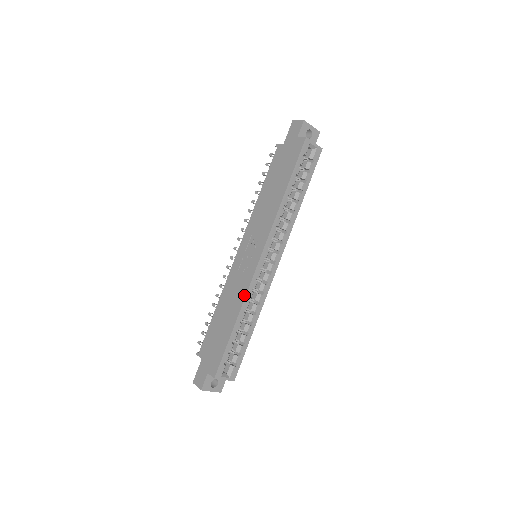
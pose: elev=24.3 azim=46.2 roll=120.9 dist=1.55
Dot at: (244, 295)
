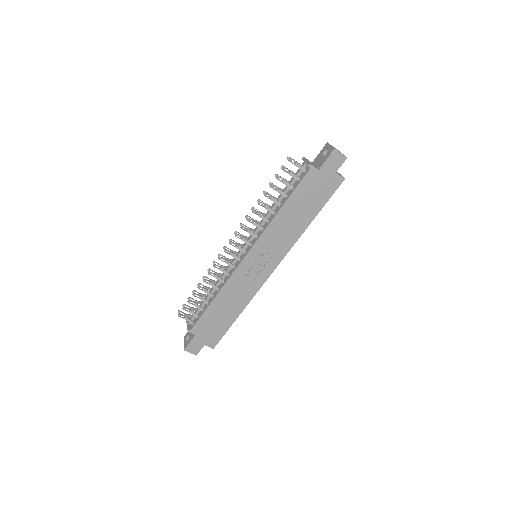
Dot at: (252, 296)
